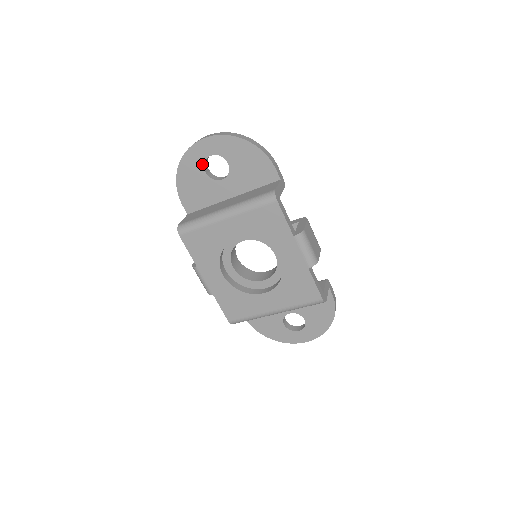
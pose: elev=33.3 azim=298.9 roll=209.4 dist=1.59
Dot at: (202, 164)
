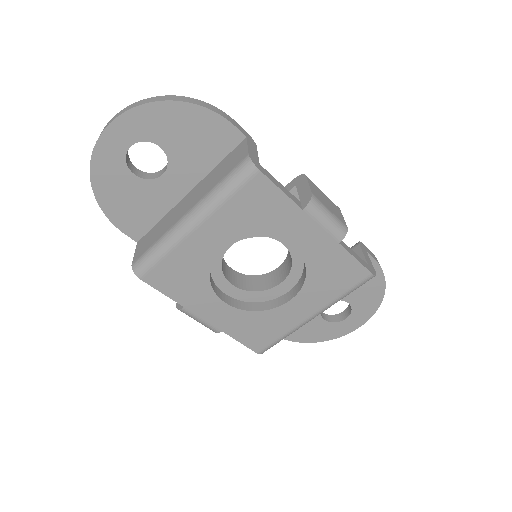
Dot at: (123, 165)
